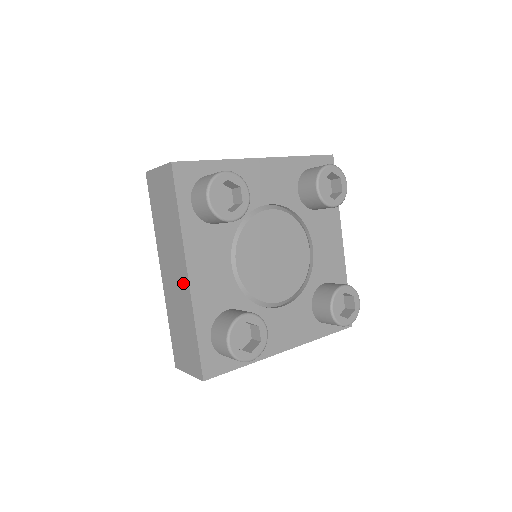
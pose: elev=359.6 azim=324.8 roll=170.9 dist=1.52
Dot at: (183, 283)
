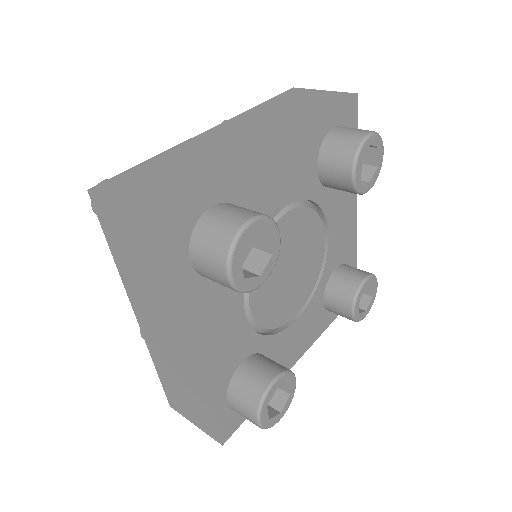
Dot at: (185, 356)
